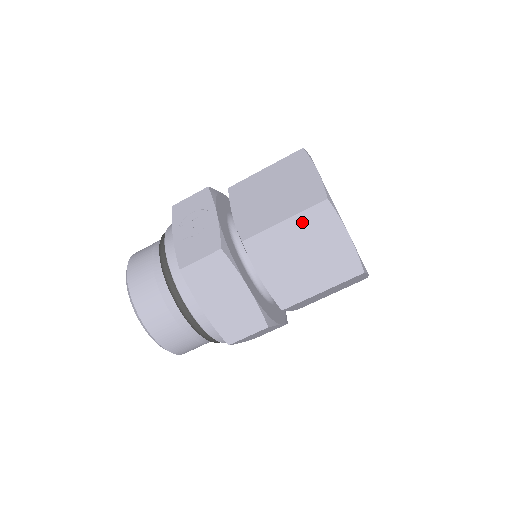
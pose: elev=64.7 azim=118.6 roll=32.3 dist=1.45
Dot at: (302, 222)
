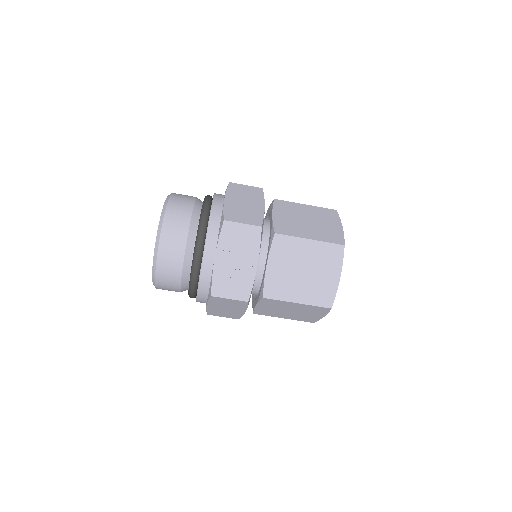
Dot at: (307, 307)
